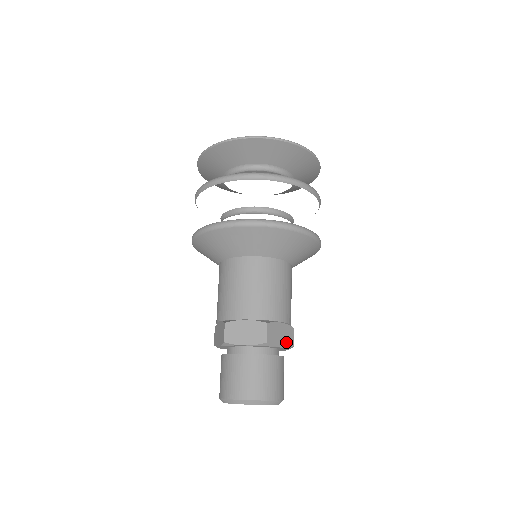
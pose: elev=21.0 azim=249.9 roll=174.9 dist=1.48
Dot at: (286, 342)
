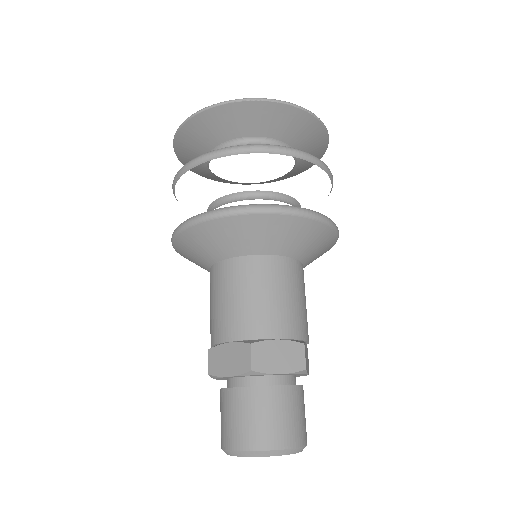
Dot at: (308, 367)
